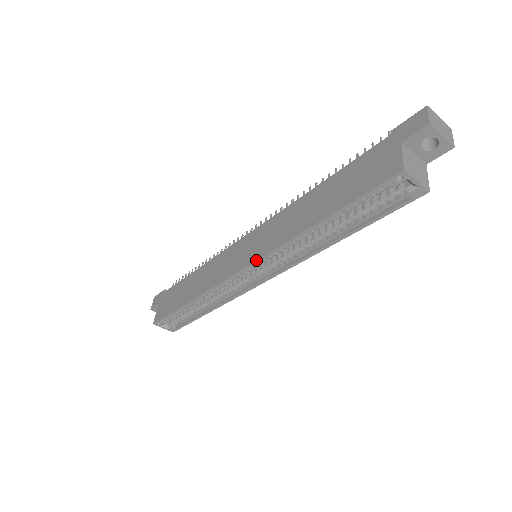
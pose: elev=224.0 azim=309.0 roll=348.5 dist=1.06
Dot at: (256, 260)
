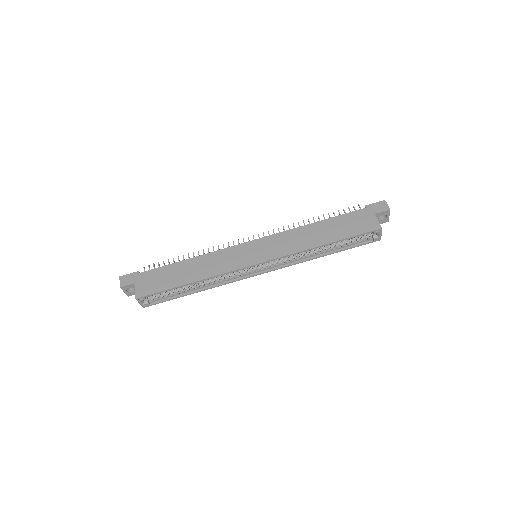
Dot at: (274, 259)
